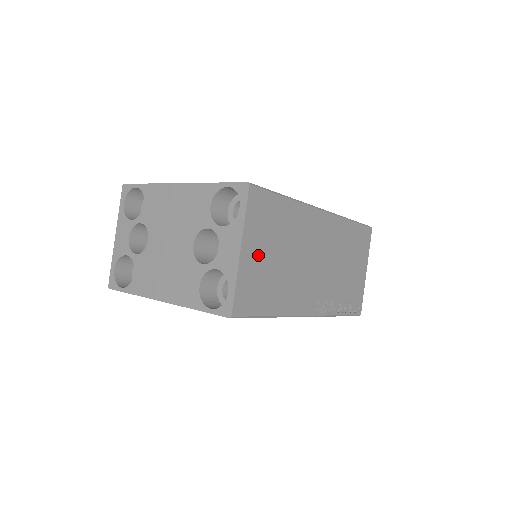
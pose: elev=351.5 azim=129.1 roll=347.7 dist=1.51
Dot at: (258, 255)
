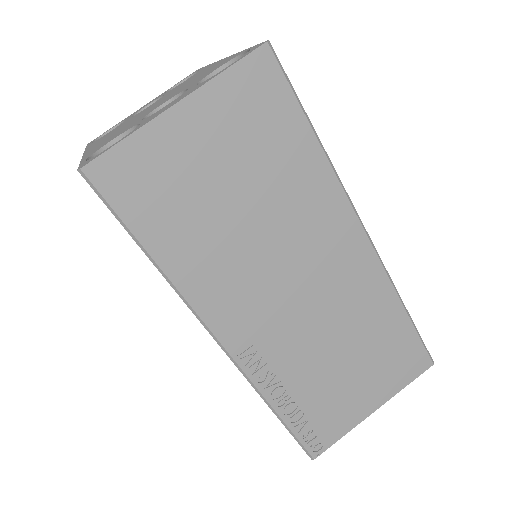
Dot at: (201, 148)
